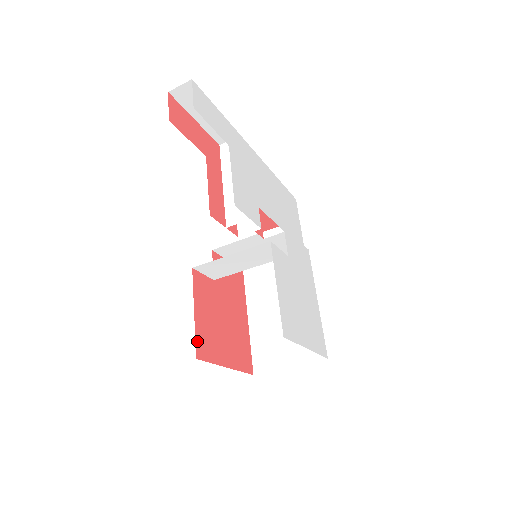
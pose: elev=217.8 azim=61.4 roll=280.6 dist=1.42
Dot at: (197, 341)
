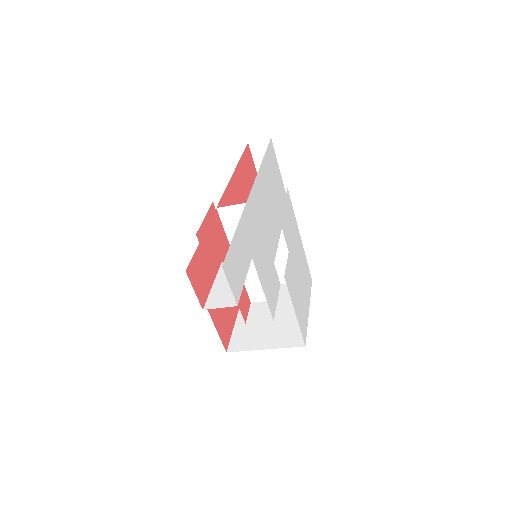
Dot at: (222, 339)
